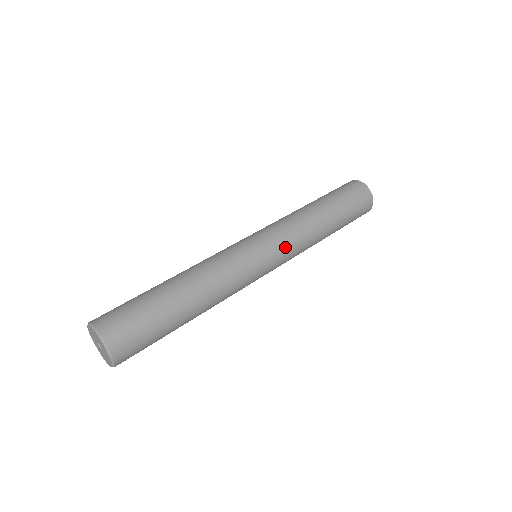
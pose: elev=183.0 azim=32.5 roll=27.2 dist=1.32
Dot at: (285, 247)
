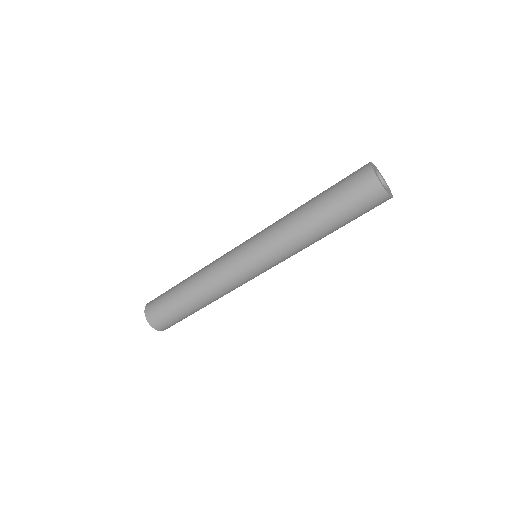
Dot at: (267, 253)
